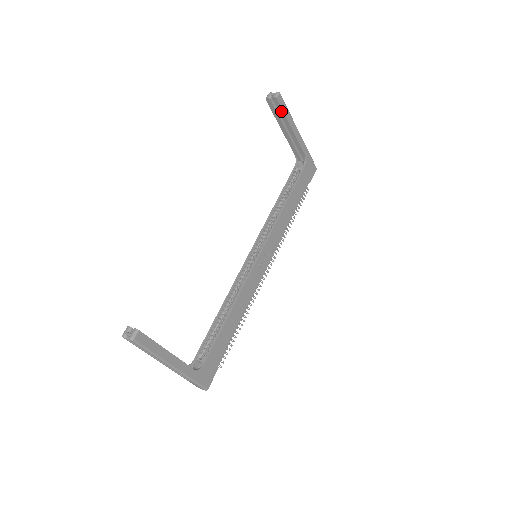
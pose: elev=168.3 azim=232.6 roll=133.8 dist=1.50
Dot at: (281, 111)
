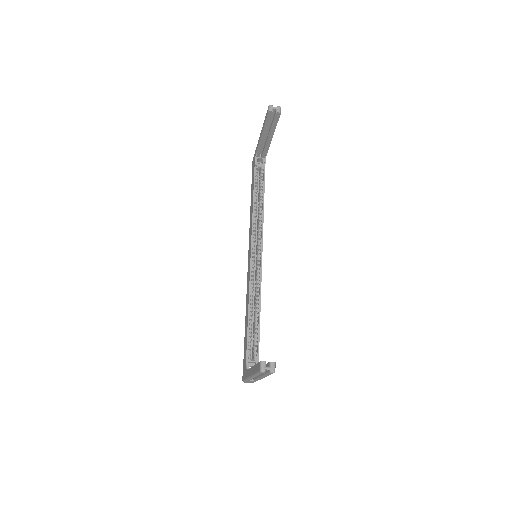
Dot at: (275, 123)
